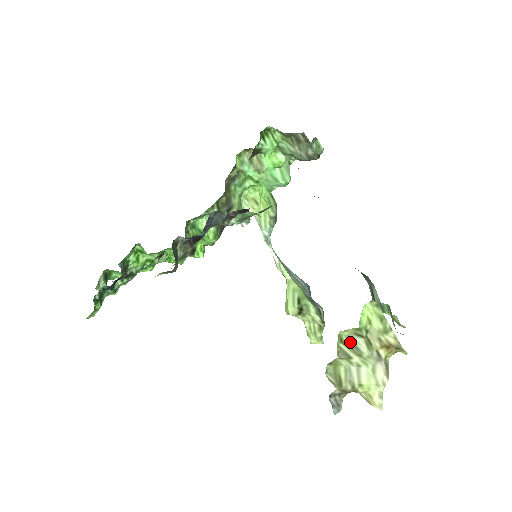
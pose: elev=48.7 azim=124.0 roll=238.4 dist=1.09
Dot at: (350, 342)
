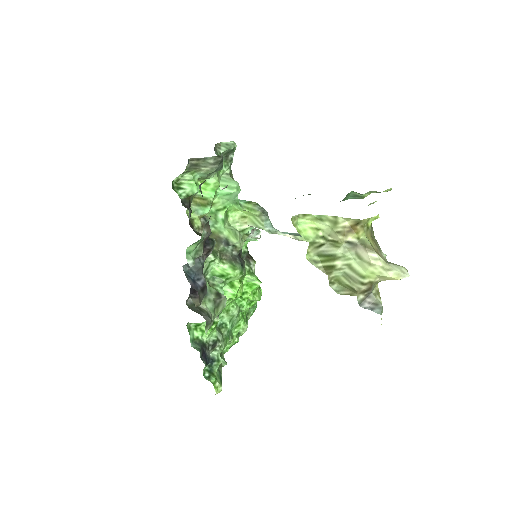
Dot at: (322, 256)
